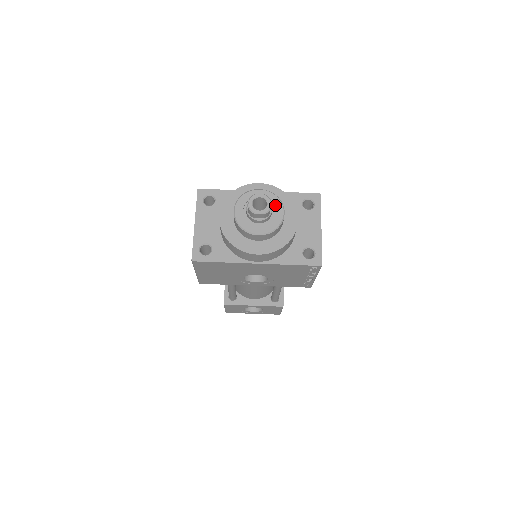
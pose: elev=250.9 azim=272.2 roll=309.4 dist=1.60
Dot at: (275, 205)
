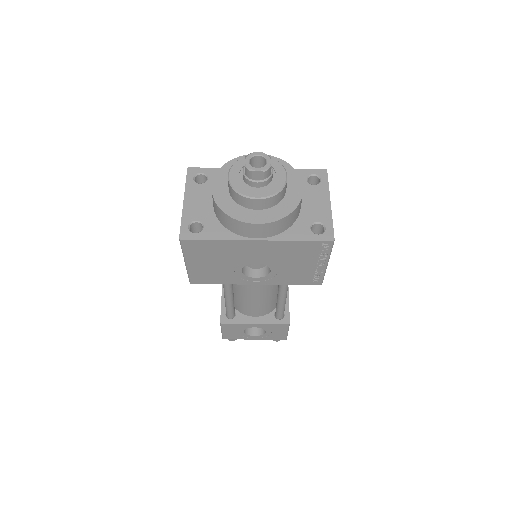
Dot at: (276, 169)
